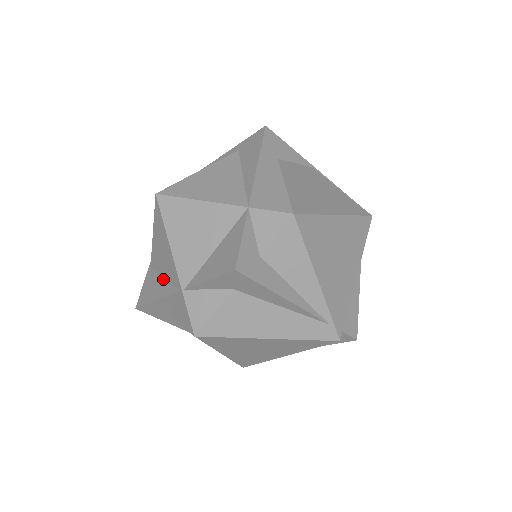
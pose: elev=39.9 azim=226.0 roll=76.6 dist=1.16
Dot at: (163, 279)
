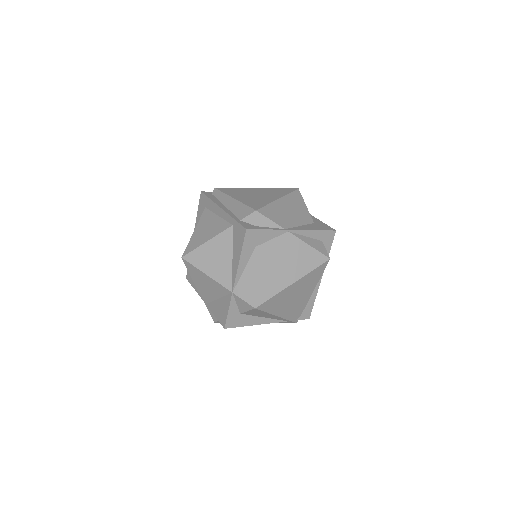
Dot at: occluded
